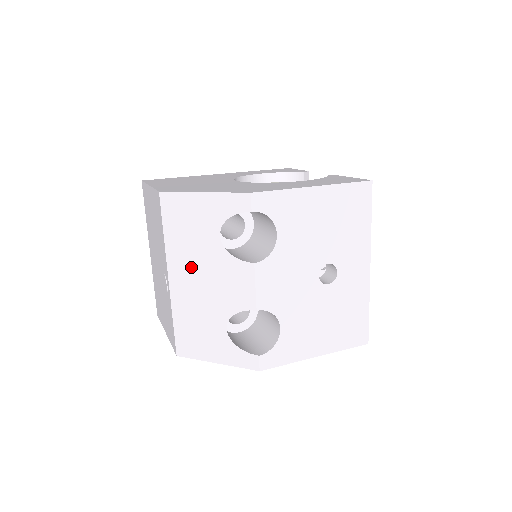
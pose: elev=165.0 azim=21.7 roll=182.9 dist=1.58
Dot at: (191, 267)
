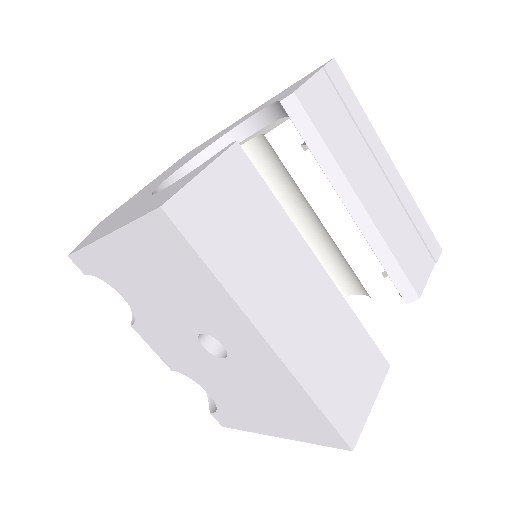
Dot at: occluded
